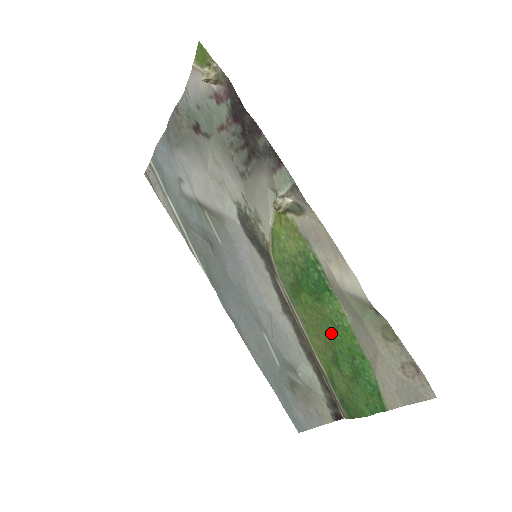
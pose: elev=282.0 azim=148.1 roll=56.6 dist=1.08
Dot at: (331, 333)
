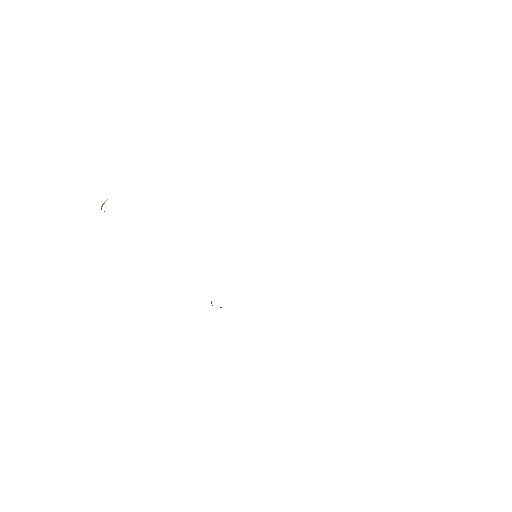
Dot at: occluded
